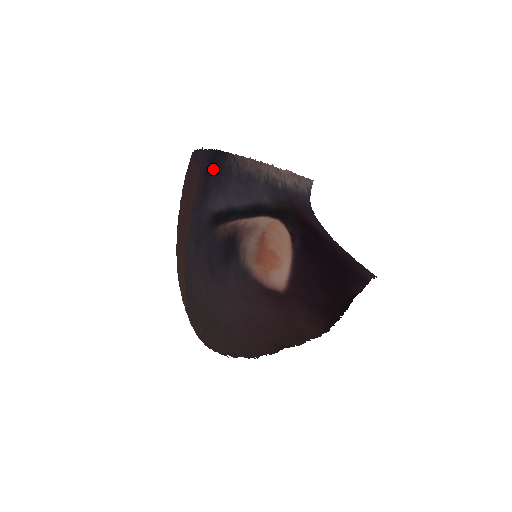
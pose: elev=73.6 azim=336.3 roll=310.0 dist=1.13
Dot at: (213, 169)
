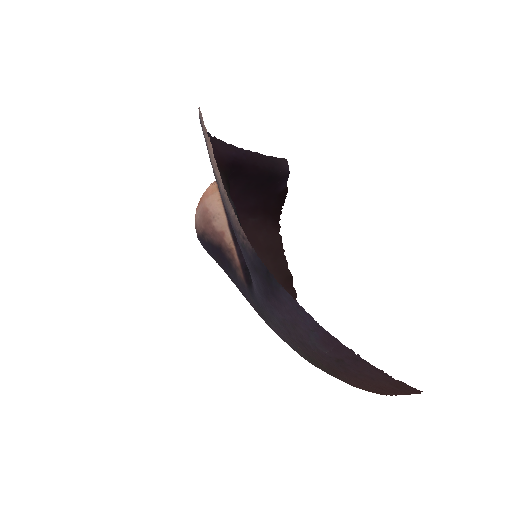
Dot at: (261, 278)
